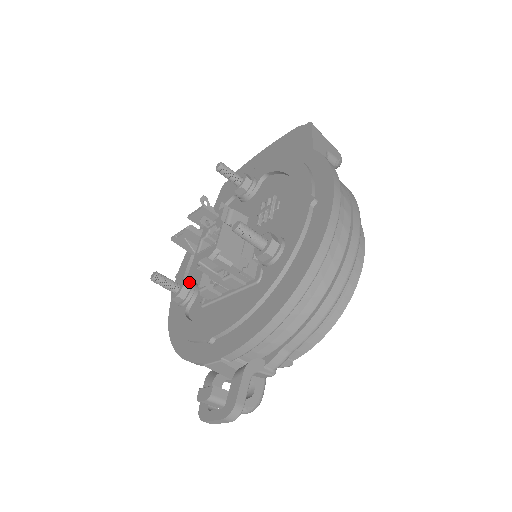
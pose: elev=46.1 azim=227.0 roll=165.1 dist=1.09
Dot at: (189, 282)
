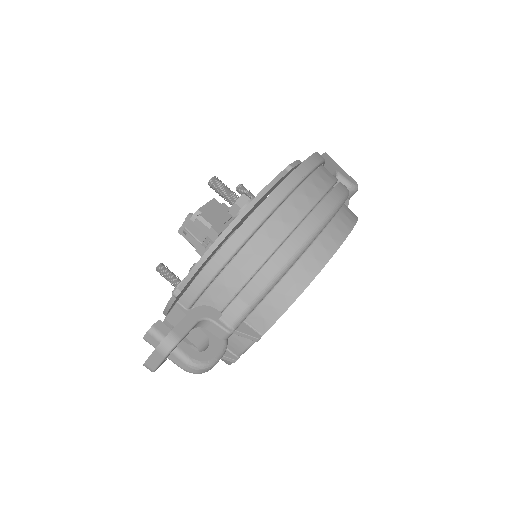
Dot at: occluded
